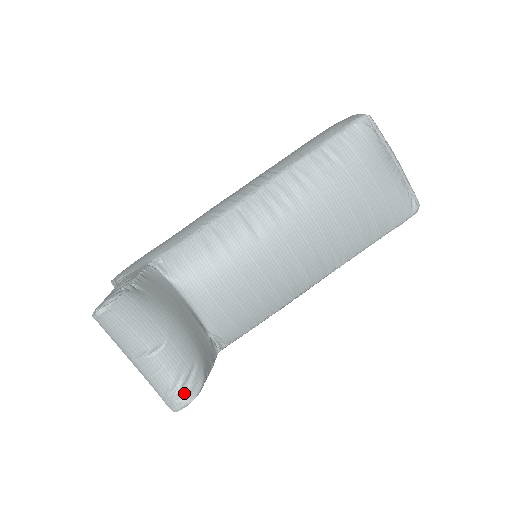
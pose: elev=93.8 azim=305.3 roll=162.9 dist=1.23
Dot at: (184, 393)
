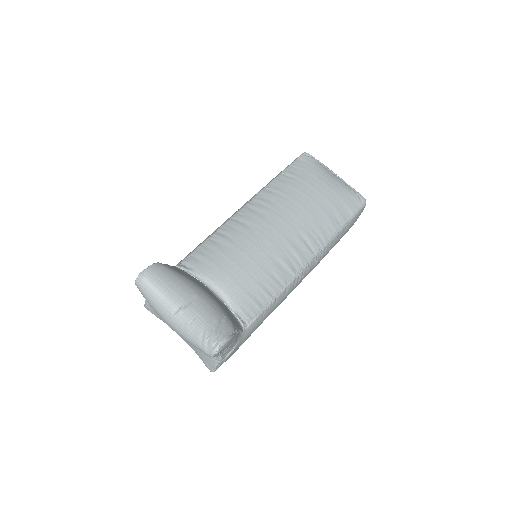
Dot at: (219, 334)
